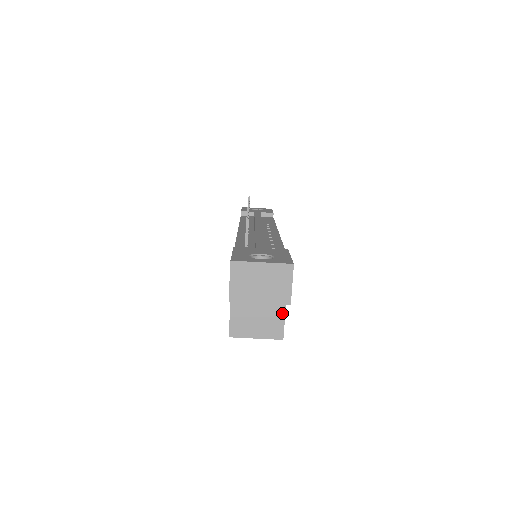
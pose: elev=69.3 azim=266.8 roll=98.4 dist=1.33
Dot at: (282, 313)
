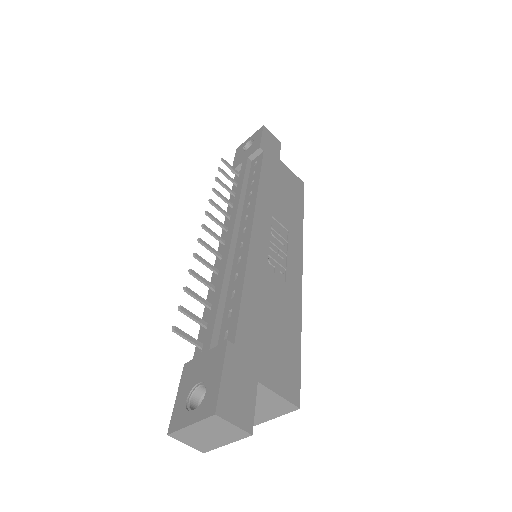
Dot at: (275, 396)
